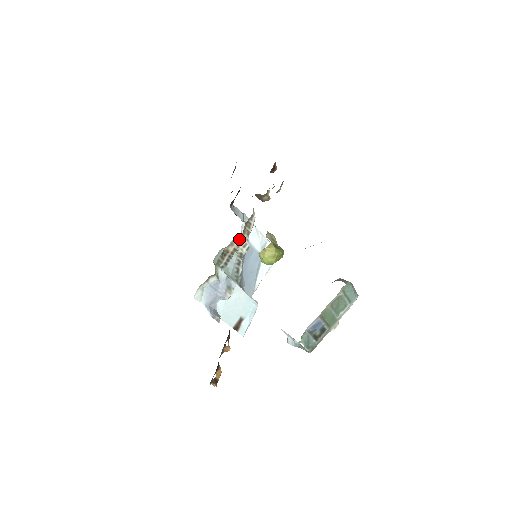
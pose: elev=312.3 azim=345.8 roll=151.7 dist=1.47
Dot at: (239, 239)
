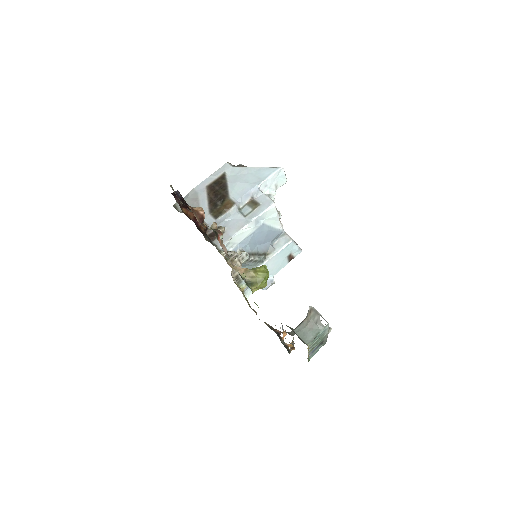
Dot at: occluded
